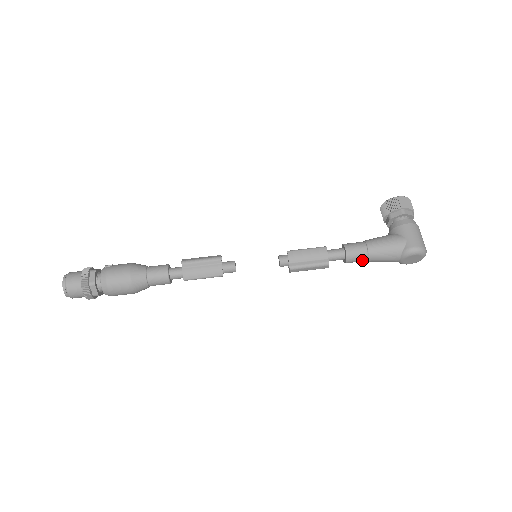
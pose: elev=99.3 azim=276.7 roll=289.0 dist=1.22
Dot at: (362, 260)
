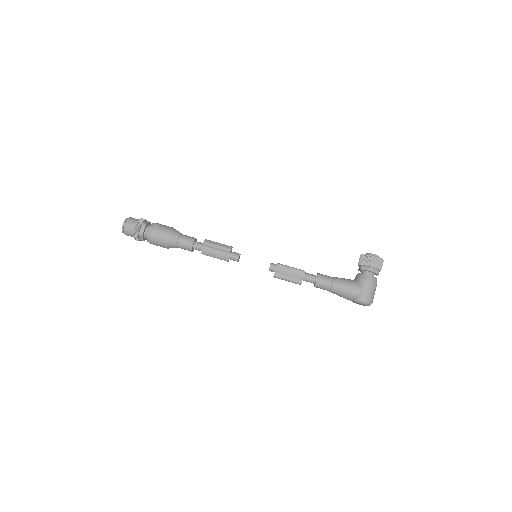
Dot at: occluded
